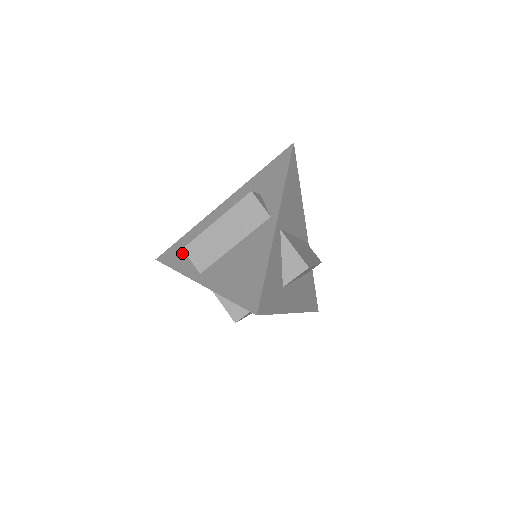
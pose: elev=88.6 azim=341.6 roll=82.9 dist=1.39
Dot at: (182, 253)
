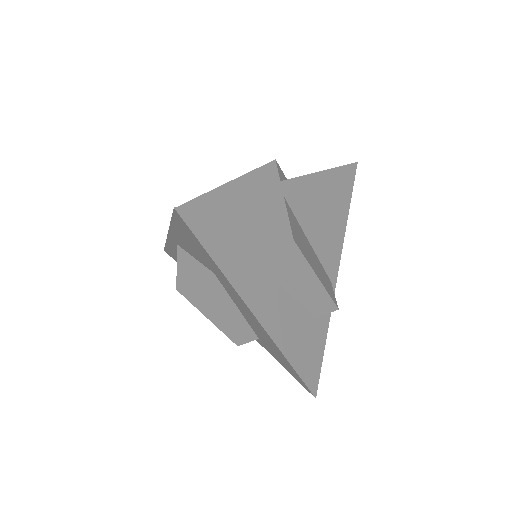
Dot at: occluded
